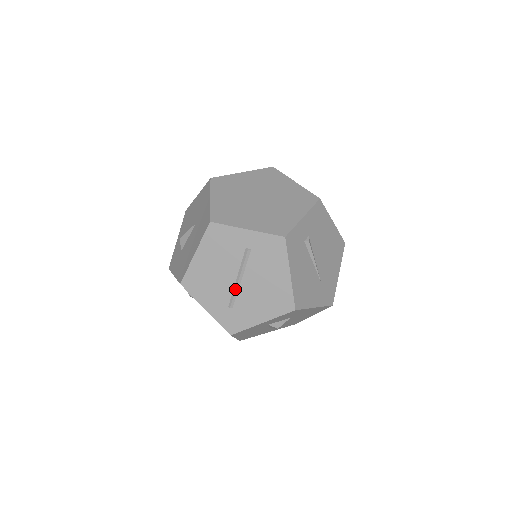
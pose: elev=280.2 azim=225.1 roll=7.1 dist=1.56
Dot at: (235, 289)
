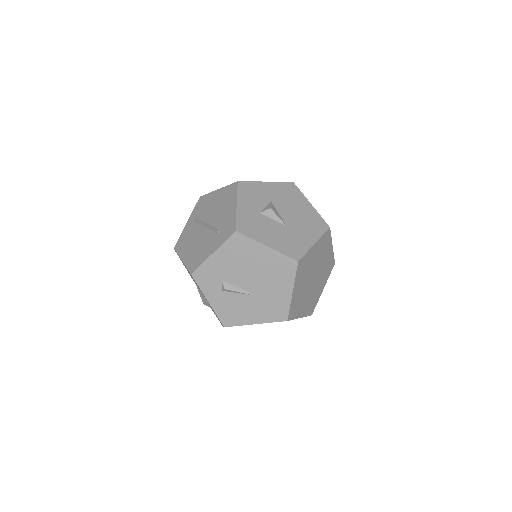
Dot at: (209, 228)
